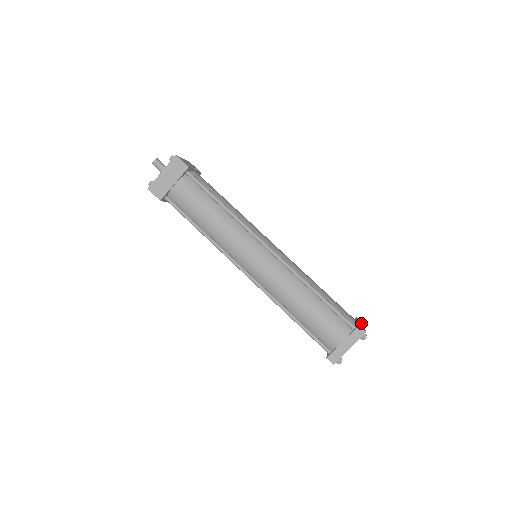
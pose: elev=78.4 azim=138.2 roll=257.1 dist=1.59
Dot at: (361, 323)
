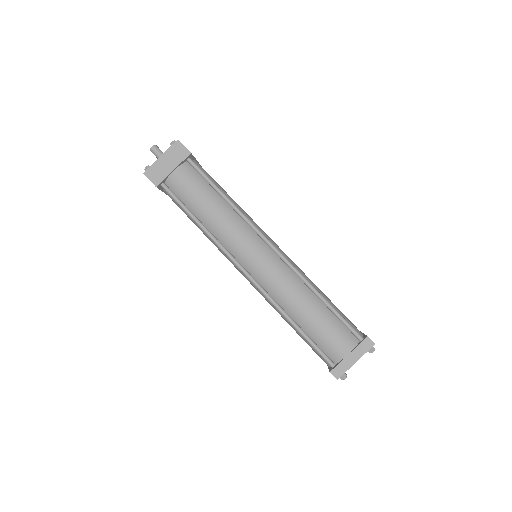
Dot at: occluded
